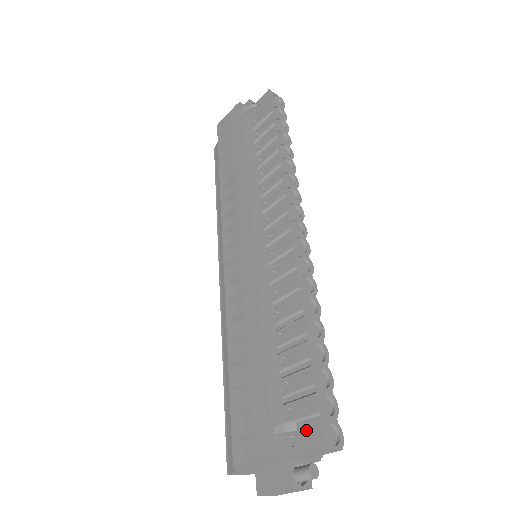
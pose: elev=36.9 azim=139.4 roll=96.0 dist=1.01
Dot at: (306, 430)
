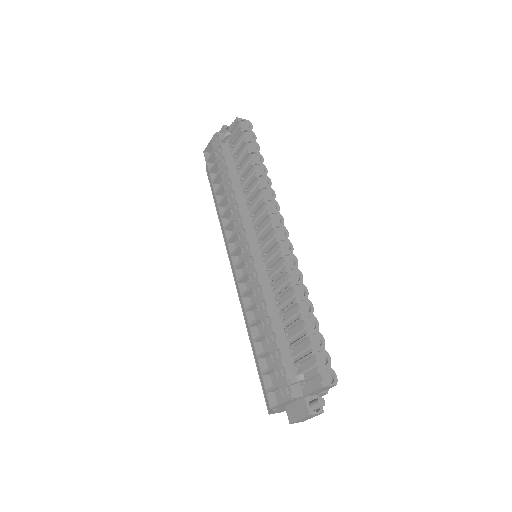
Dot at: (311, 377)
